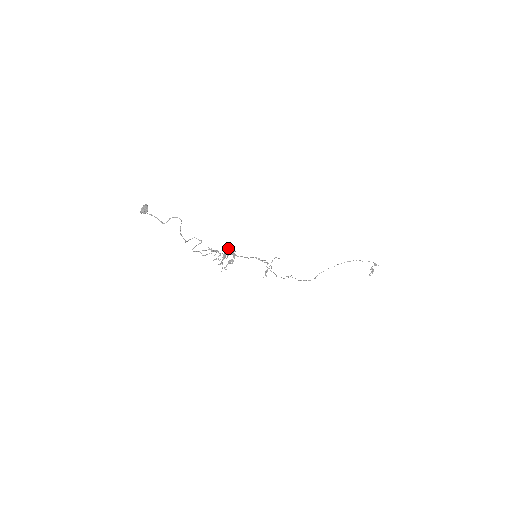
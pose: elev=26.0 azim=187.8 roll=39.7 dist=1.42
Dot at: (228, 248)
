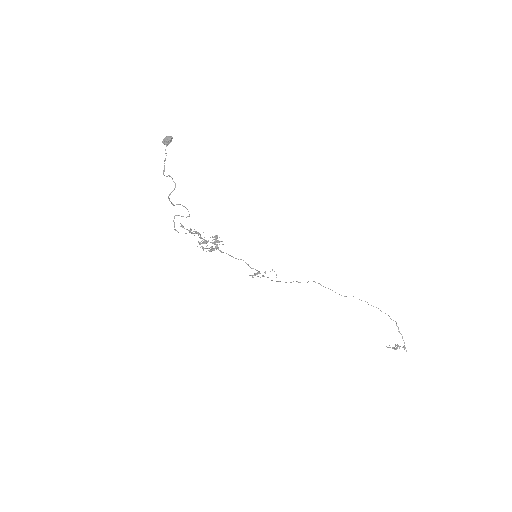
Dot at: (216, 238)
